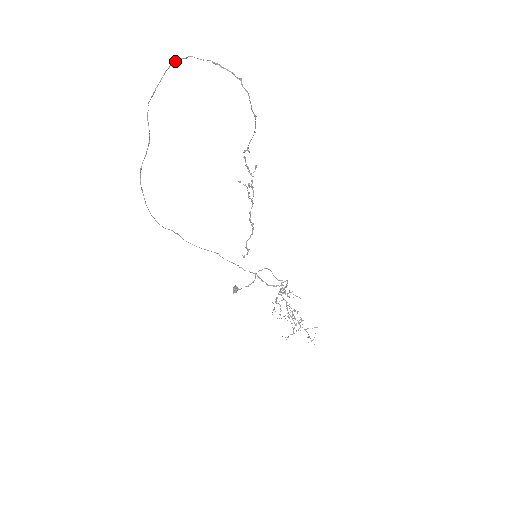
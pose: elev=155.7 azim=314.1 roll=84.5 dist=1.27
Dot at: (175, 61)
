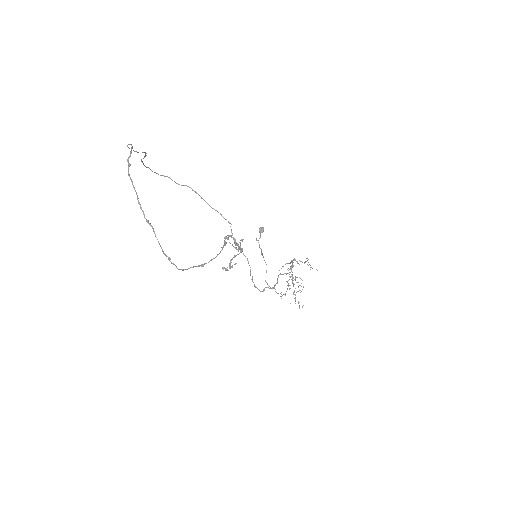
Dot at: occluded
